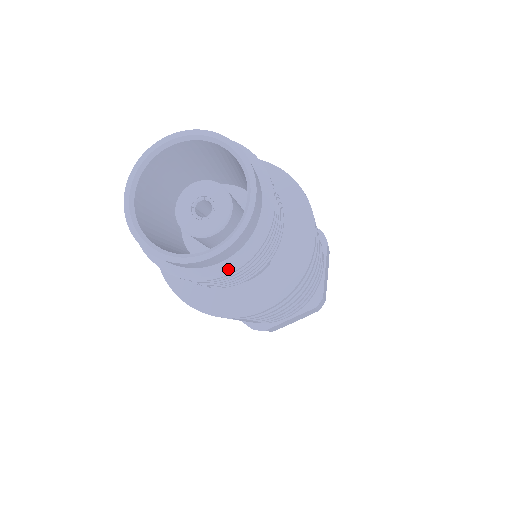
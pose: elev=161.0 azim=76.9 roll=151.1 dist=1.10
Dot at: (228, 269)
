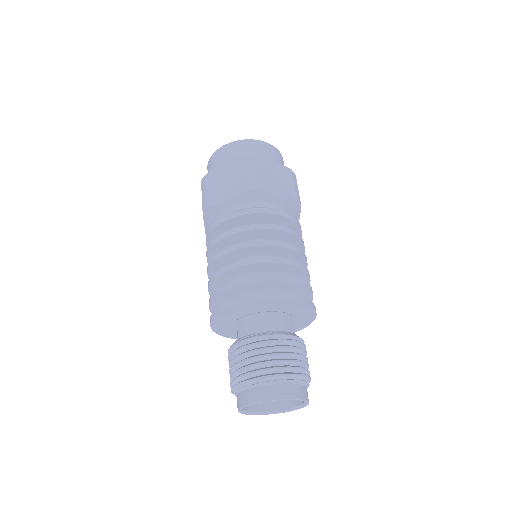
Dot at: occluded
